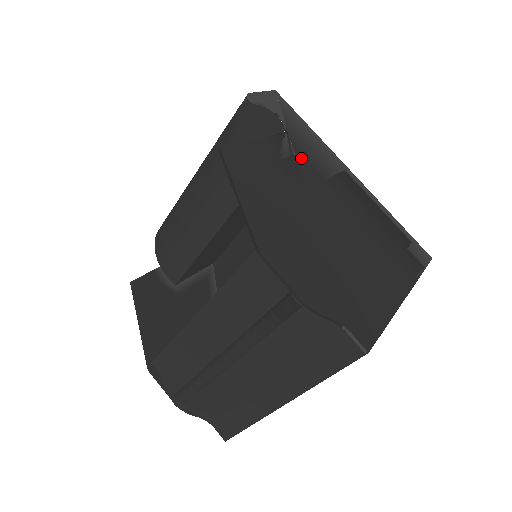
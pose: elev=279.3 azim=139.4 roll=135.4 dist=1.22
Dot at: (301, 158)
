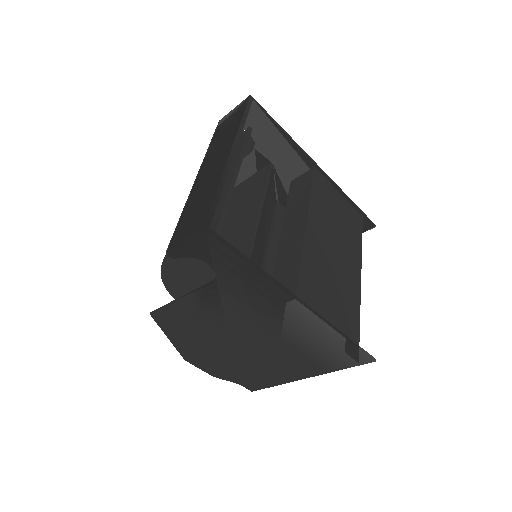
Dot at: (229, 304)
